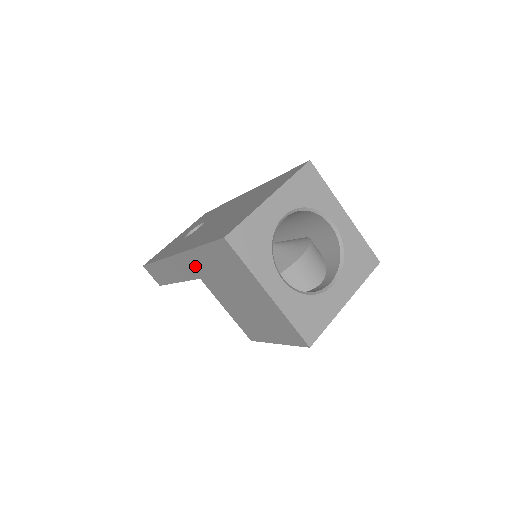
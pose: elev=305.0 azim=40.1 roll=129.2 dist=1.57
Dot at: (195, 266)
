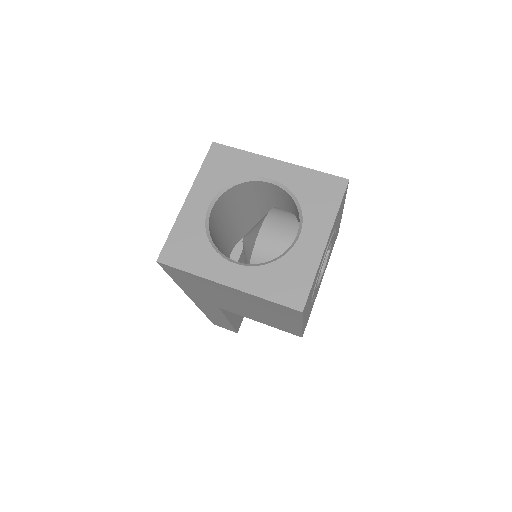
Dot at: (202, 300)
